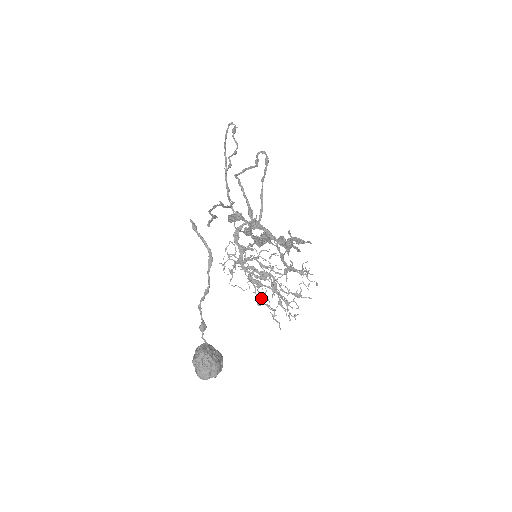
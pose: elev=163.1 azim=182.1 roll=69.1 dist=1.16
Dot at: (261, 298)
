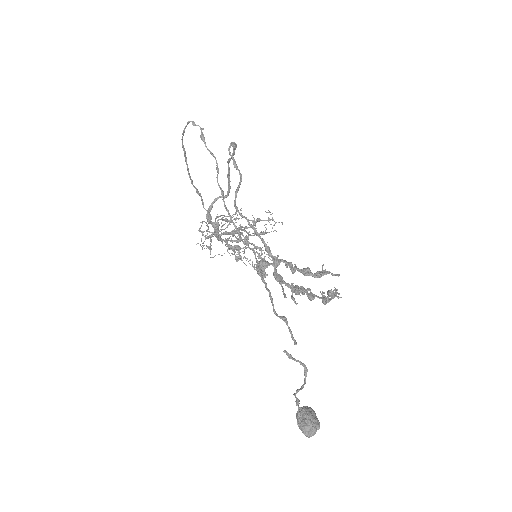
Dot at: (239, 256)
